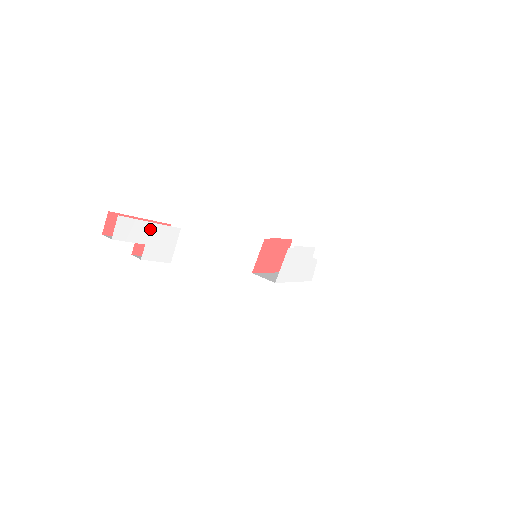
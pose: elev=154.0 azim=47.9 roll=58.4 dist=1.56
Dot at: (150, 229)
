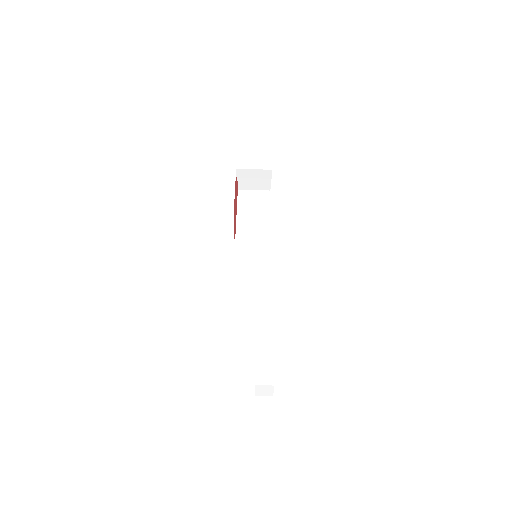
Dot at: occluded
